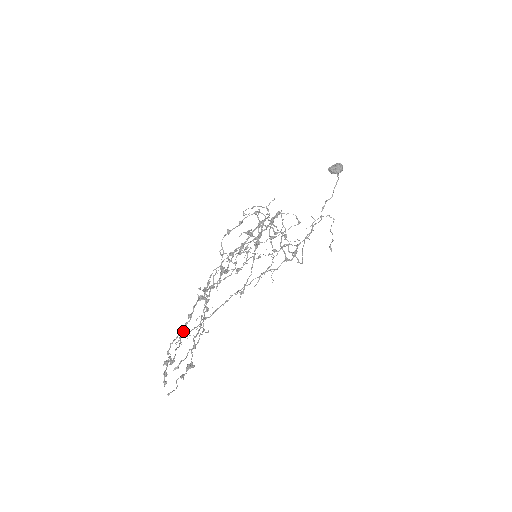
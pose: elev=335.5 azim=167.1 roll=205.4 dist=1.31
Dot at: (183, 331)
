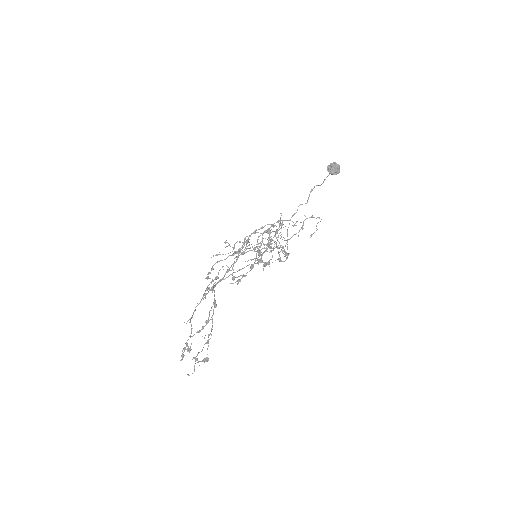
Dot at: (200, 331)
